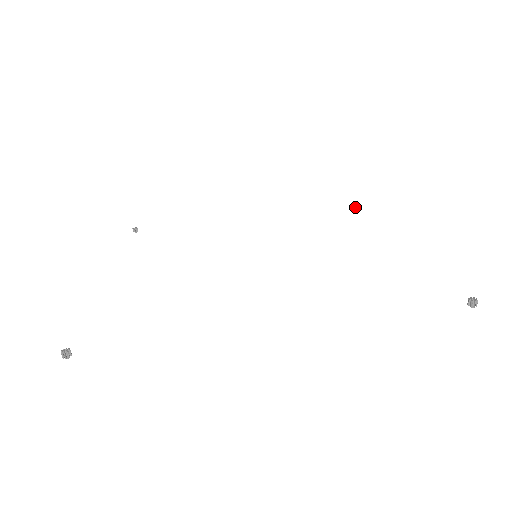
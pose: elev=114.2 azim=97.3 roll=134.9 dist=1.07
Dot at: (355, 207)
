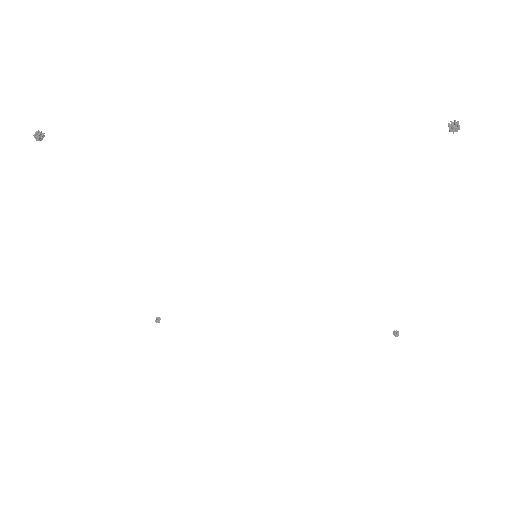
Dot at: (397, 334)
